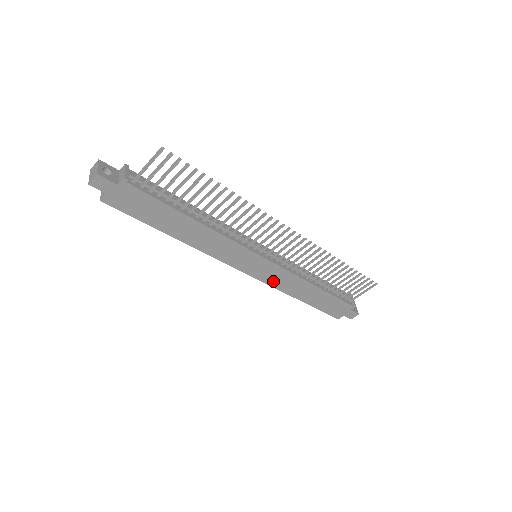
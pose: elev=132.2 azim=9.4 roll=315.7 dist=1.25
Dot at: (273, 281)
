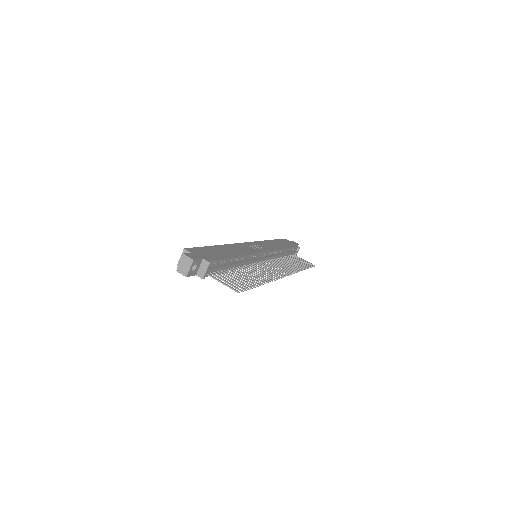
Dot at: occluded
